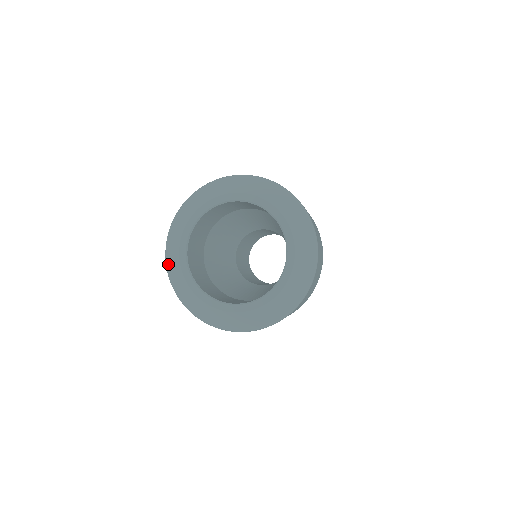
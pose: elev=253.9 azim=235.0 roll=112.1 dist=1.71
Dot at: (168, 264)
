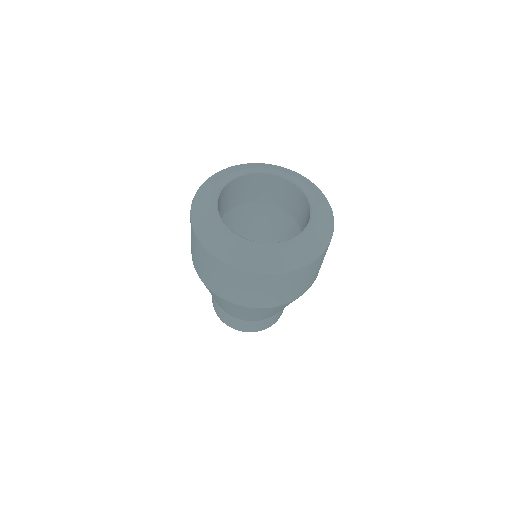
Dot at: (230, 259)
